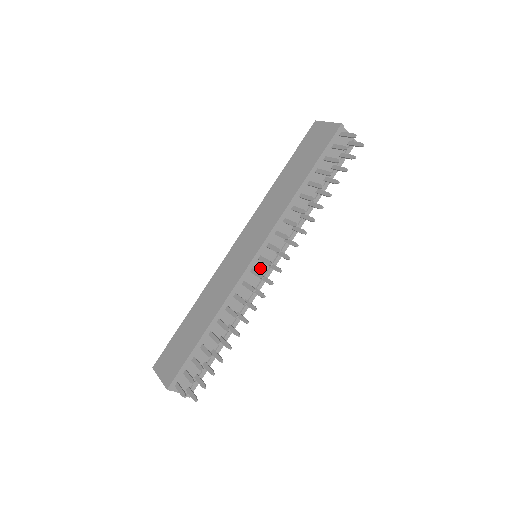
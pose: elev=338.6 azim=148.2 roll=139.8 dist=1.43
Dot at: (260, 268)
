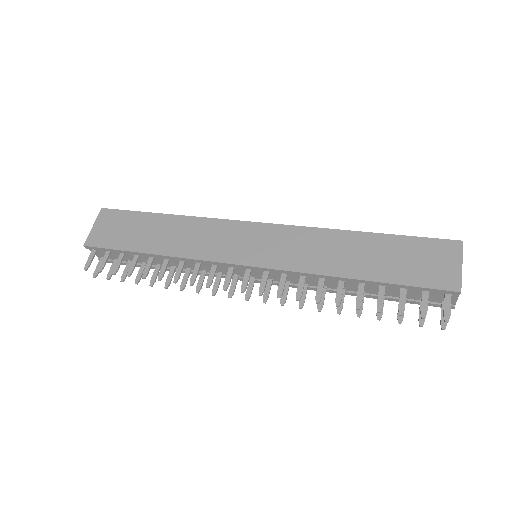
Dot at: (242, 272)
